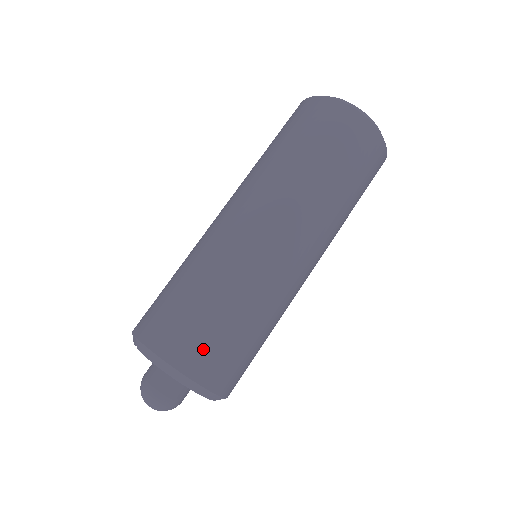
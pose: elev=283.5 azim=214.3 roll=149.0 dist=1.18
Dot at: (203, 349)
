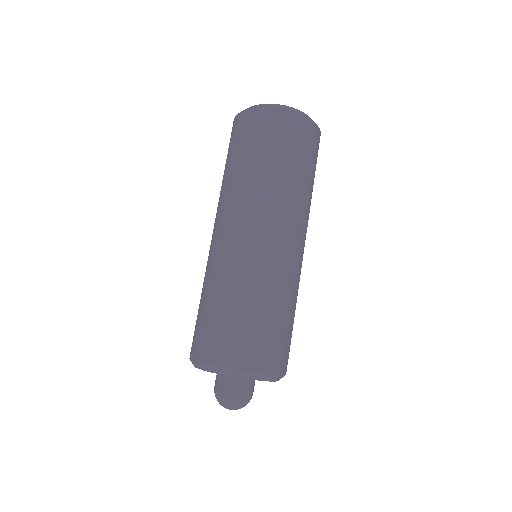
Dot at: (253, 345)
